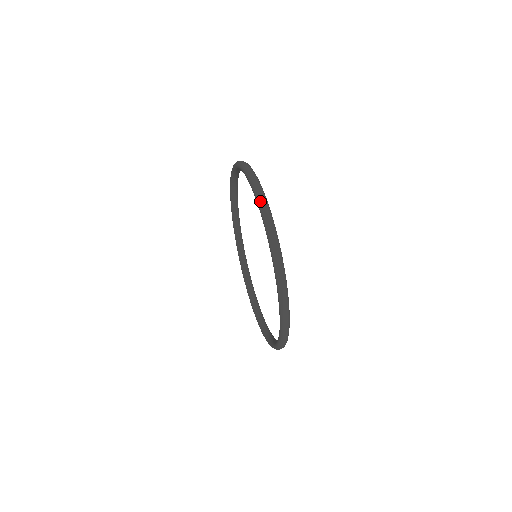
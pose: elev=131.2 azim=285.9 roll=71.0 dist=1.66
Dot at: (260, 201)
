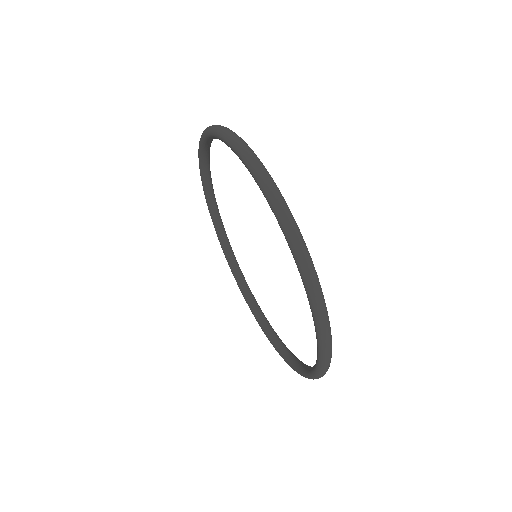
Dot at: (217, 129)
